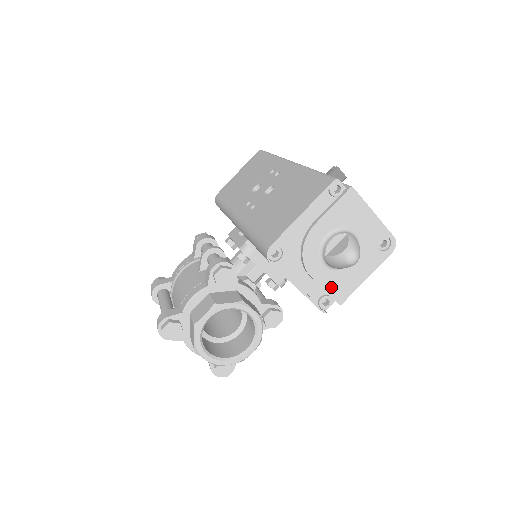
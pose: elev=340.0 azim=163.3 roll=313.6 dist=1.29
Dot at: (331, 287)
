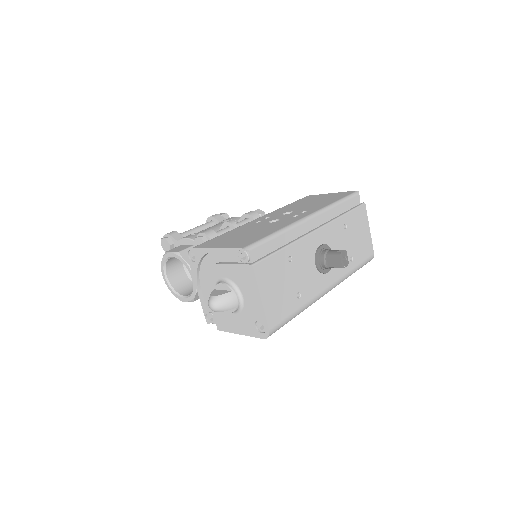
Dot at: (216, 313)
